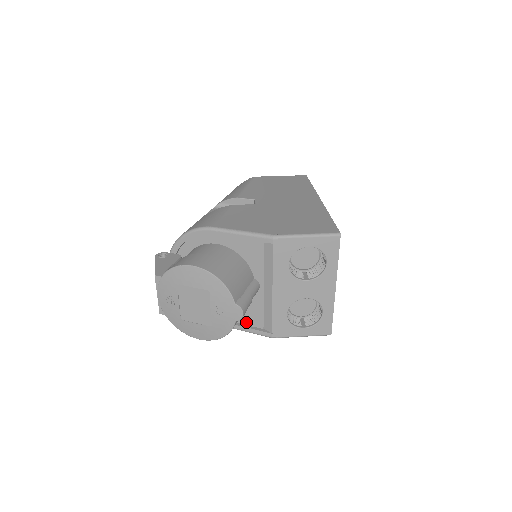
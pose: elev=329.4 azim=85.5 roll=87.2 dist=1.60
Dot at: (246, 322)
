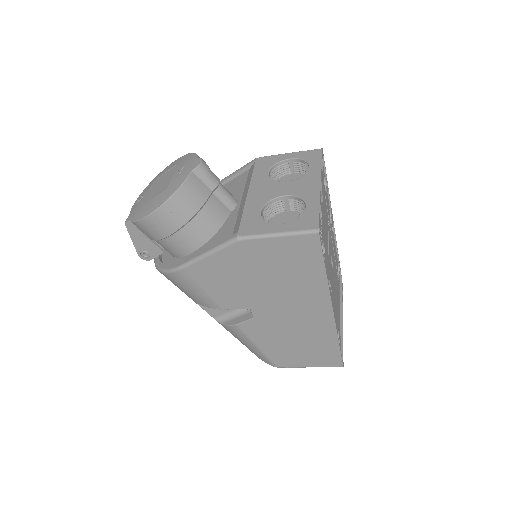
Dot at: occluded
